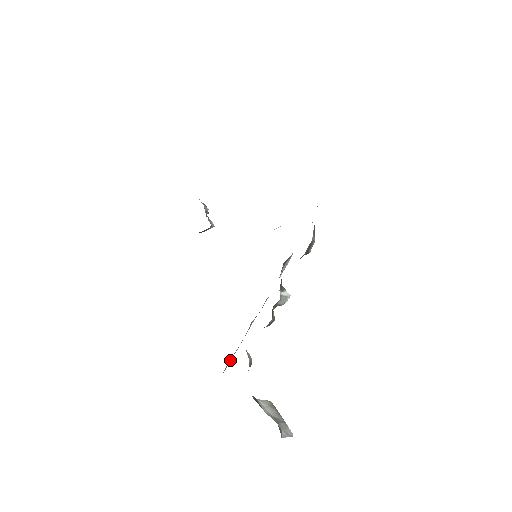
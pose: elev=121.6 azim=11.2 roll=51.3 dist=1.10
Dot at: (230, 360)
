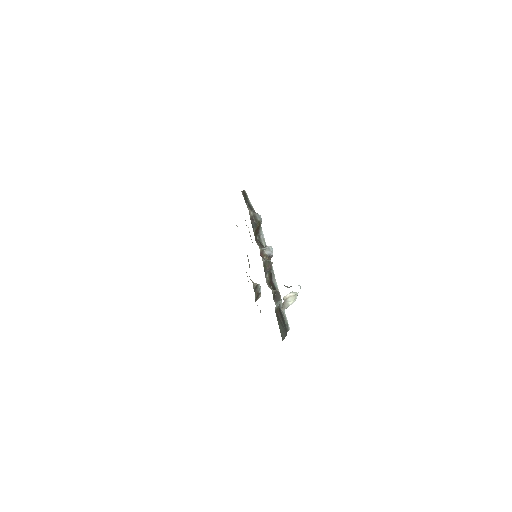
Dot at: (284, 312)
